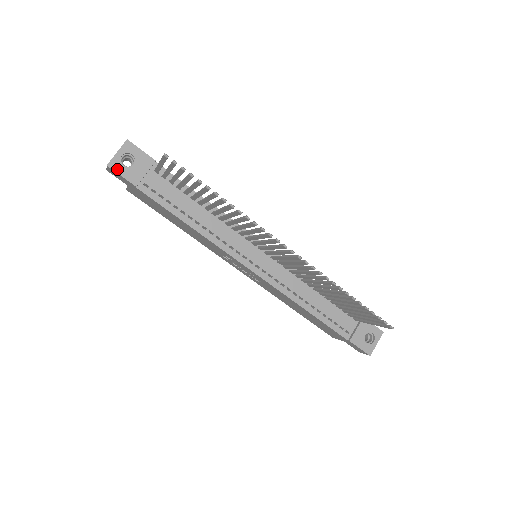
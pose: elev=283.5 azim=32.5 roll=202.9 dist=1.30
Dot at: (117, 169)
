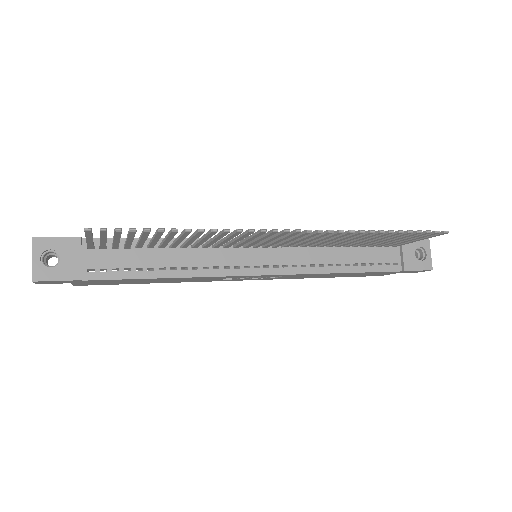
Dot at: (46, 277)
